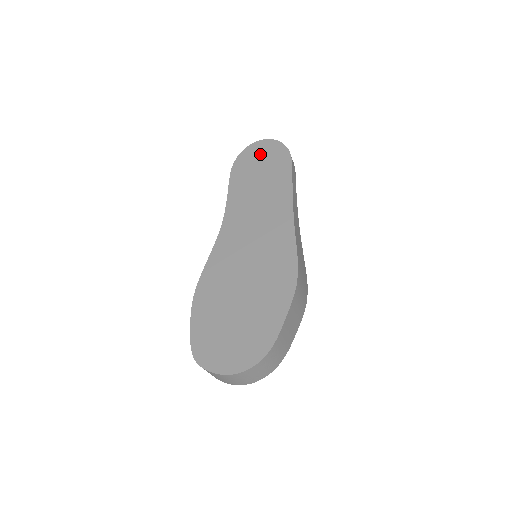
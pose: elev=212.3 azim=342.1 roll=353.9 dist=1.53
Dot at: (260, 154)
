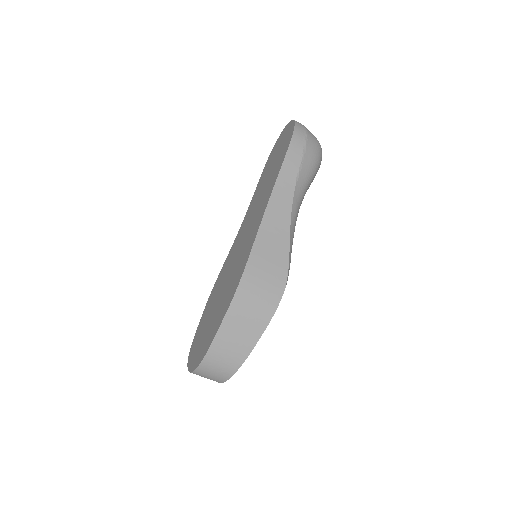
Dot at: (281, 141)
